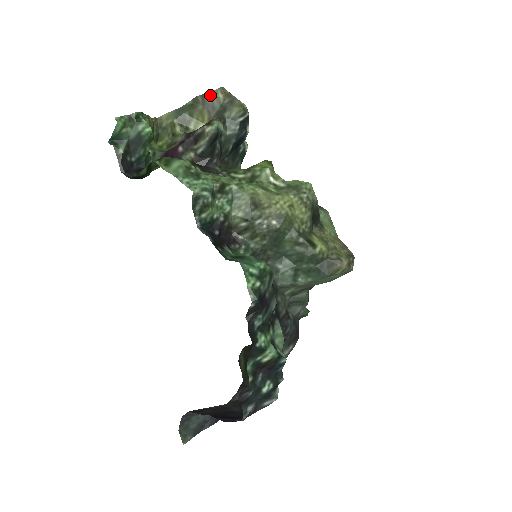
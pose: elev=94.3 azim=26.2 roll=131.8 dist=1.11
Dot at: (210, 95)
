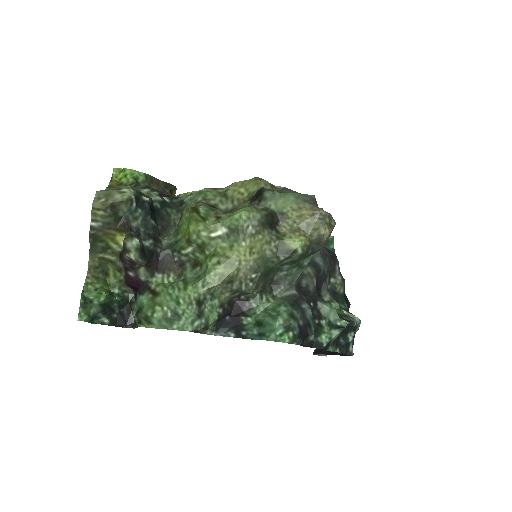
Dot at: (94, 220)
